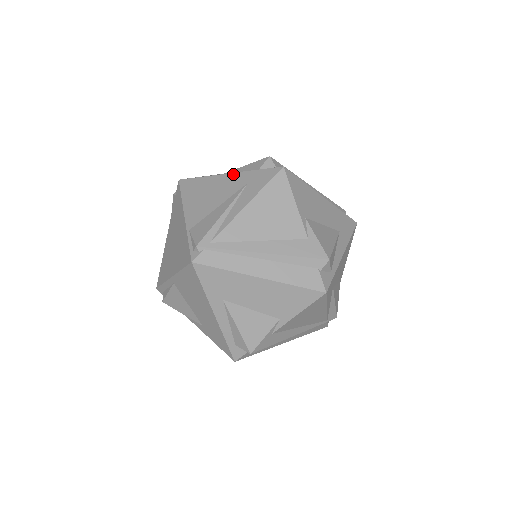
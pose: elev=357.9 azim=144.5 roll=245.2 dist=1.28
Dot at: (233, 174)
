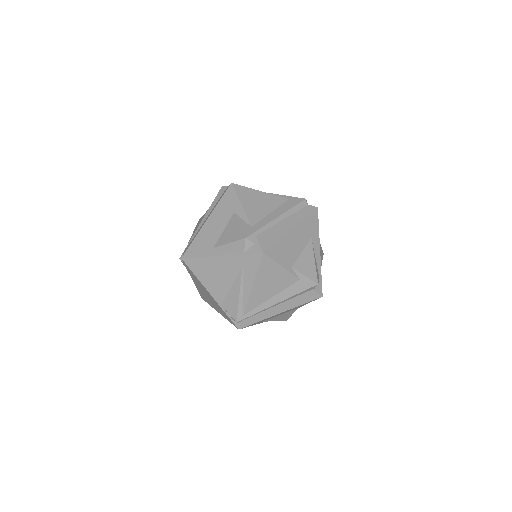
Dot at: (225, 257)
